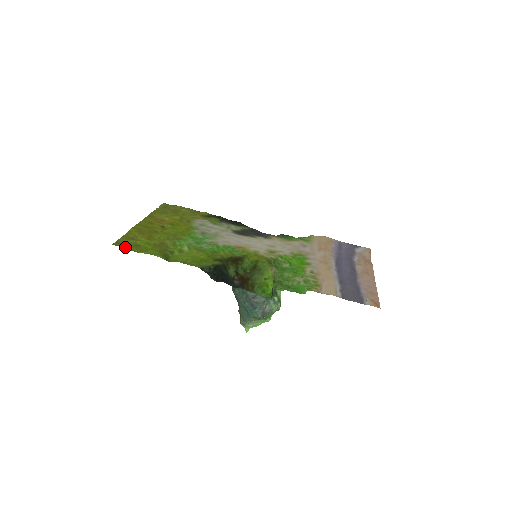
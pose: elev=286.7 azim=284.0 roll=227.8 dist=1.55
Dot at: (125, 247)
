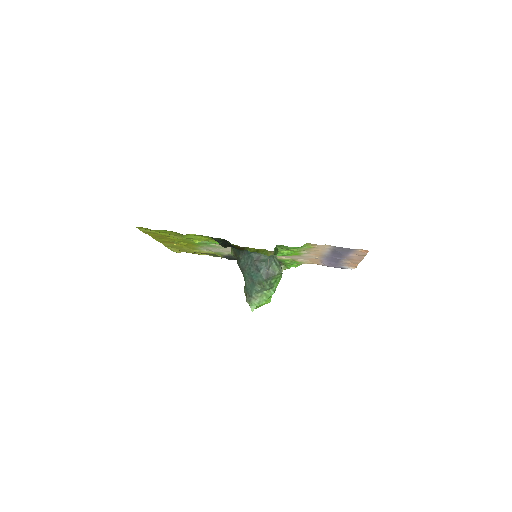
Dot at: (146, 228)
